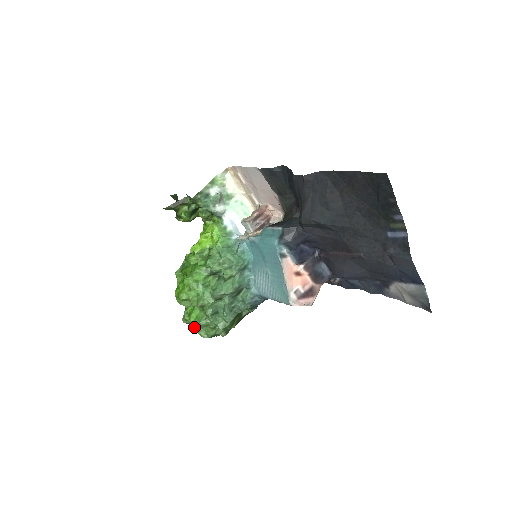
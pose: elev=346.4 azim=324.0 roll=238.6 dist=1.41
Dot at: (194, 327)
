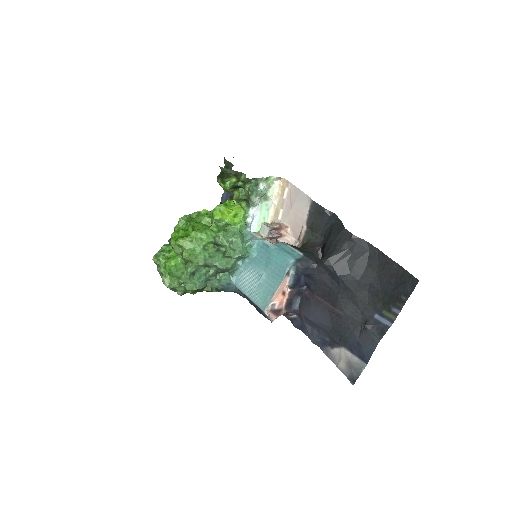
Dot at: (162, 270)
